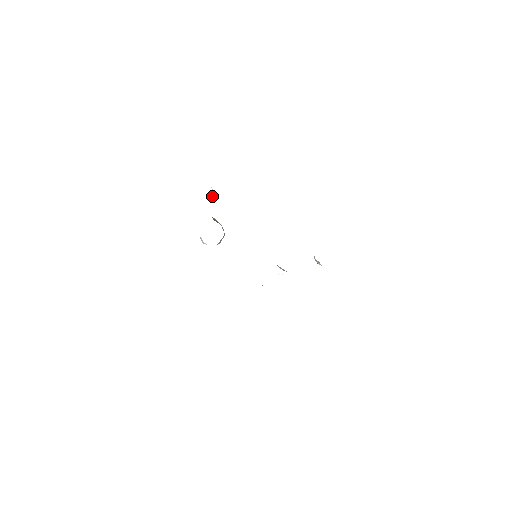
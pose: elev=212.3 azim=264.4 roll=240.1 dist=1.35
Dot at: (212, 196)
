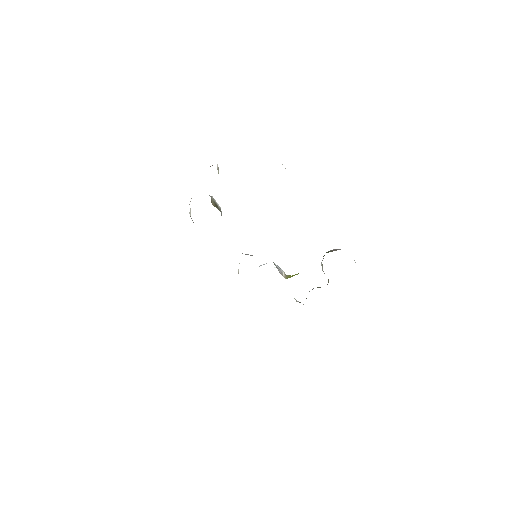
Dot at: occluded
